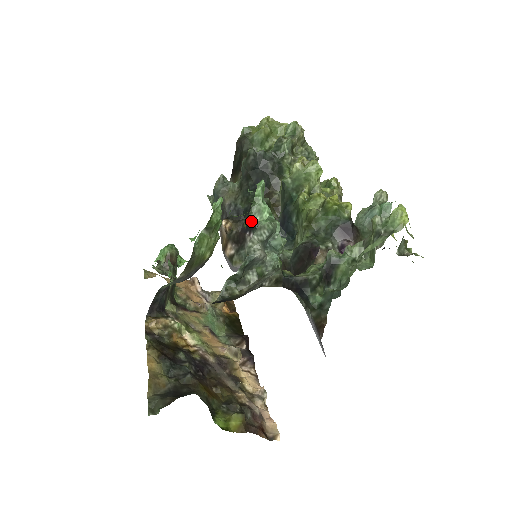
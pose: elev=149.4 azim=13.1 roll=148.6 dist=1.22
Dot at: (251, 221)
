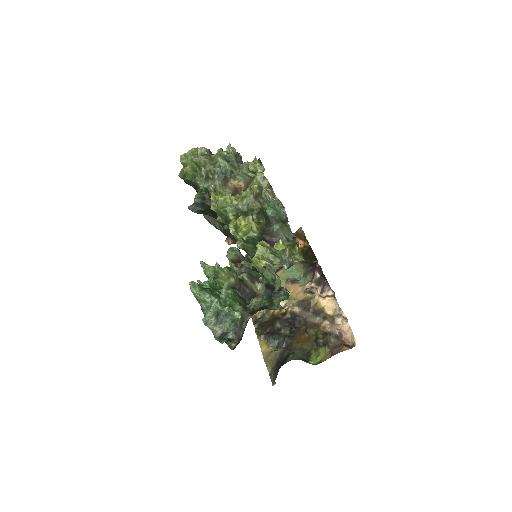
Dot at: (205, 310)
